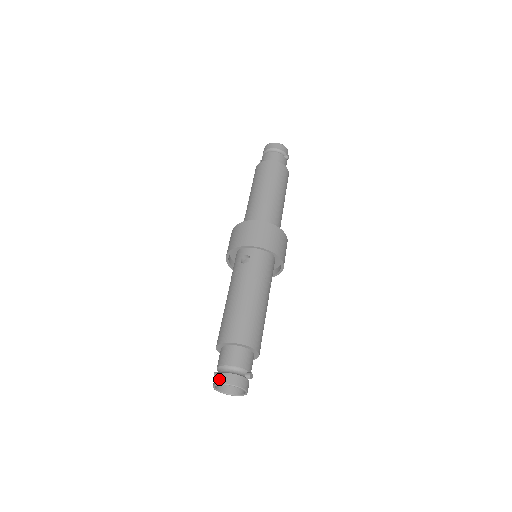
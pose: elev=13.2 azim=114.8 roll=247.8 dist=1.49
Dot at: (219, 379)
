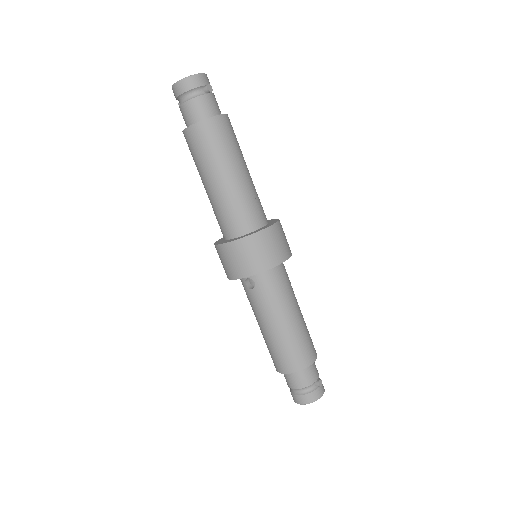
Dot at: (296, 400)
